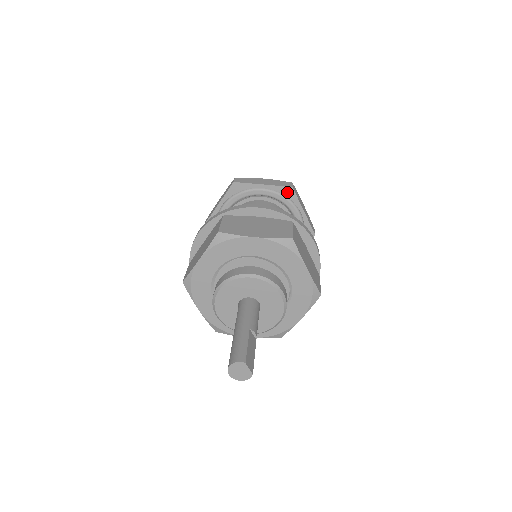
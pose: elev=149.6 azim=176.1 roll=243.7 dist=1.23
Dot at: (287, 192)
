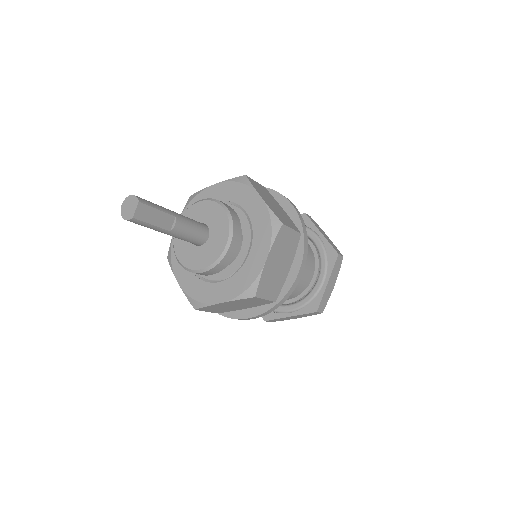
Dot at: (331, 255)
